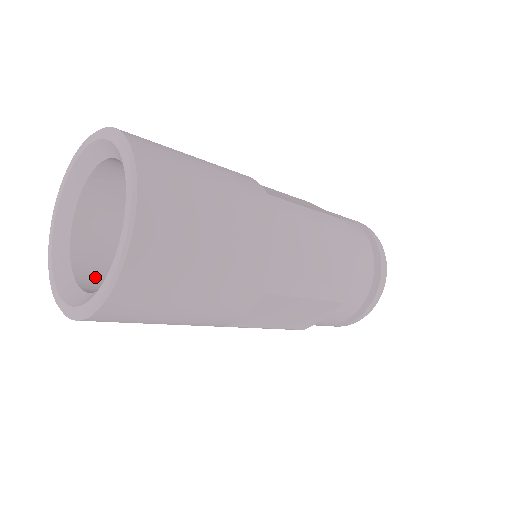
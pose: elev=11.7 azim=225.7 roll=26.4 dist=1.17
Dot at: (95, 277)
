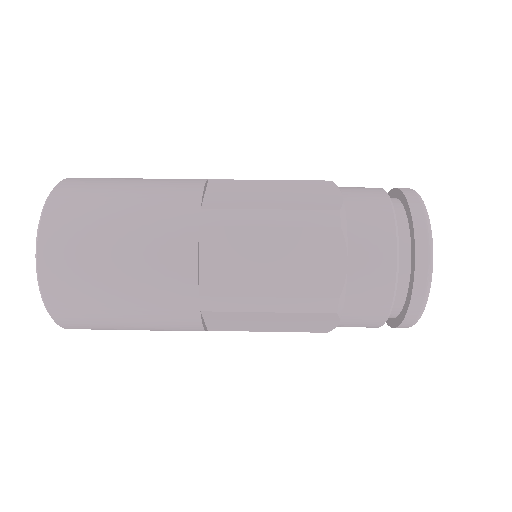
Dot at: occluded
